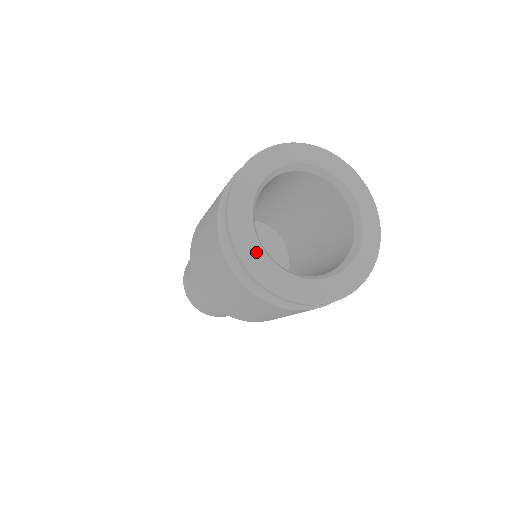
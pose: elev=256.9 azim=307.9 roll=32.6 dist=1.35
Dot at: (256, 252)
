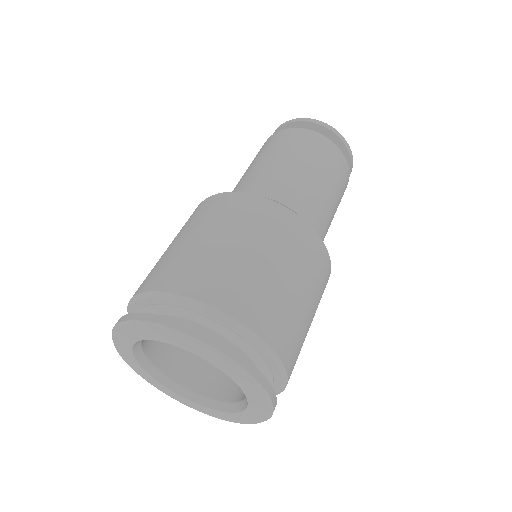
Dot at: (131, 359)
